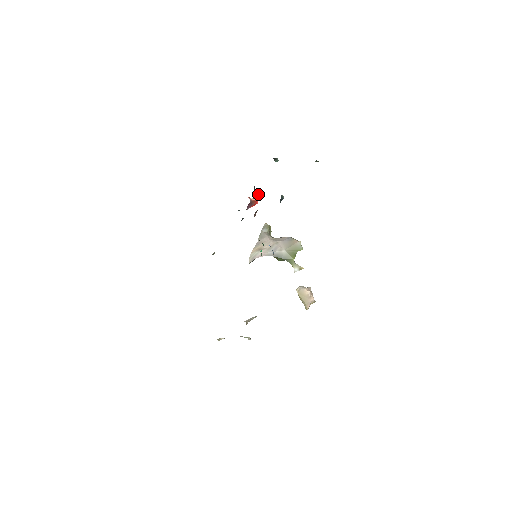
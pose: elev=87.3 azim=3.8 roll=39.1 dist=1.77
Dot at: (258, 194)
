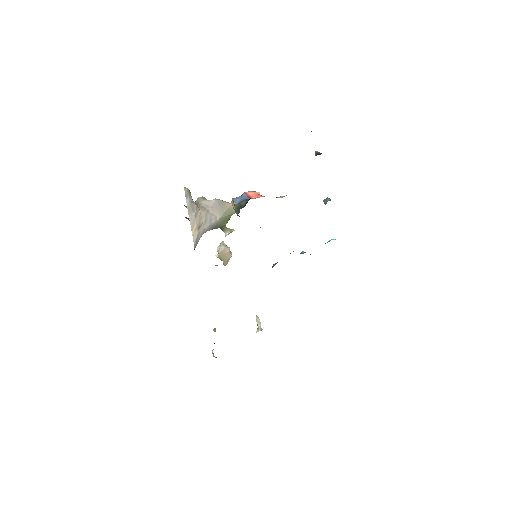
Dot at: occluded
